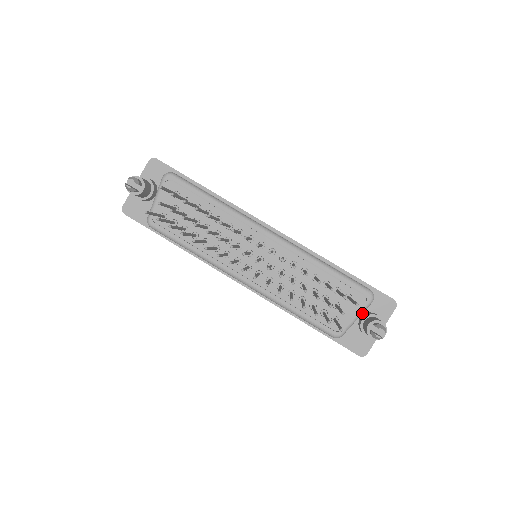
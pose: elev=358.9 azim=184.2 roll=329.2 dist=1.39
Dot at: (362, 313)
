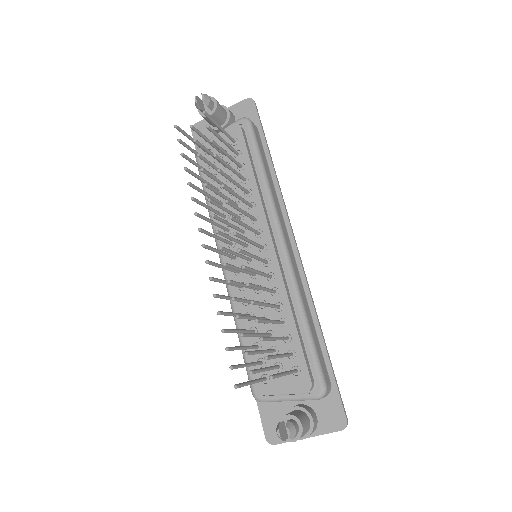
Dot at: (304, 402)
